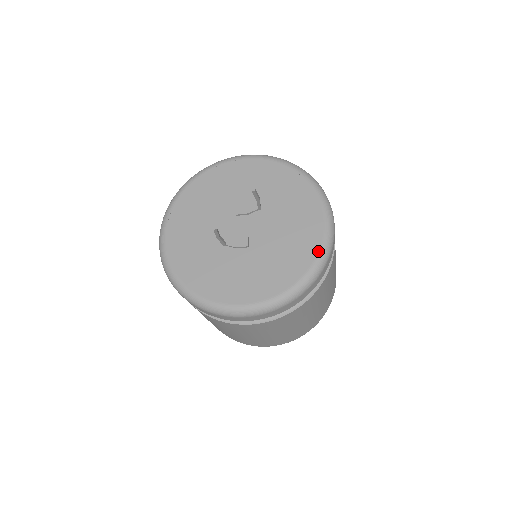
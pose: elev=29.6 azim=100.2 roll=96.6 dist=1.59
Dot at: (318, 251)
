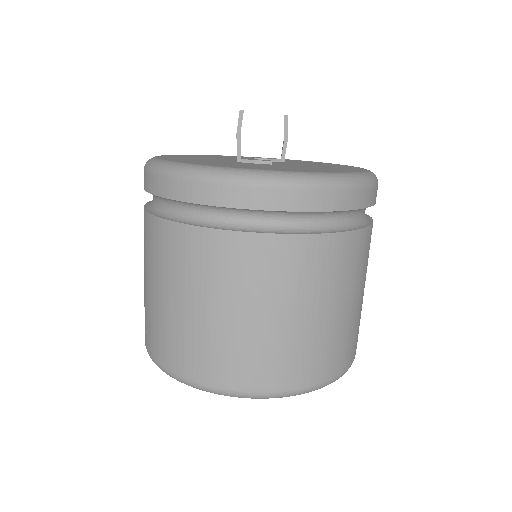
Dot at: (364, 171)
